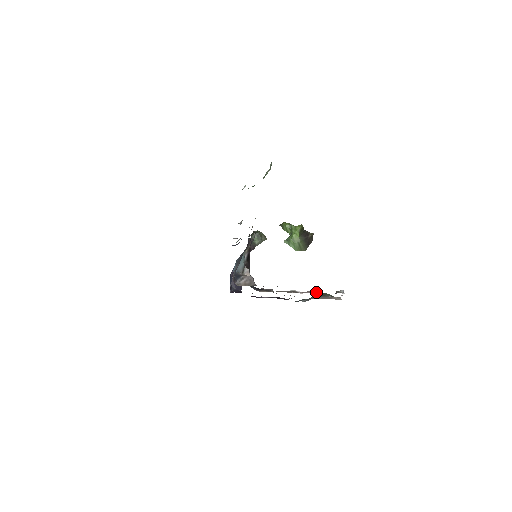
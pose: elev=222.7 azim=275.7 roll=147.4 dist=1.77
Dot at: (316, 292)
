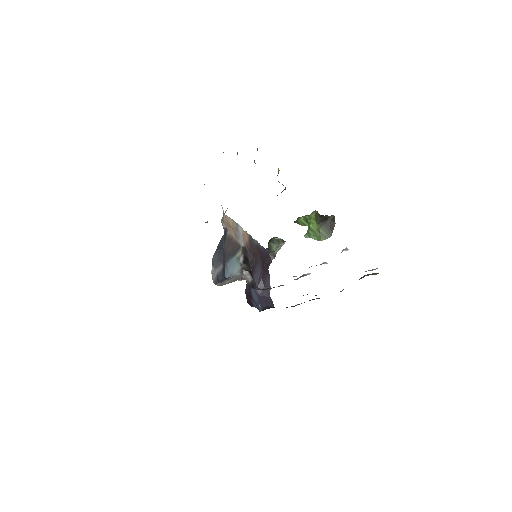
Dot at: (320, 264)
